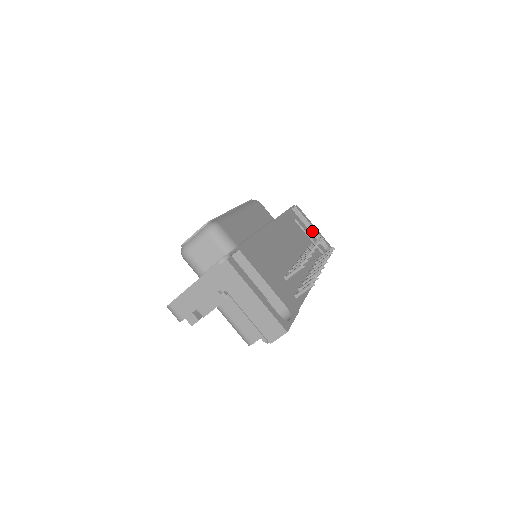
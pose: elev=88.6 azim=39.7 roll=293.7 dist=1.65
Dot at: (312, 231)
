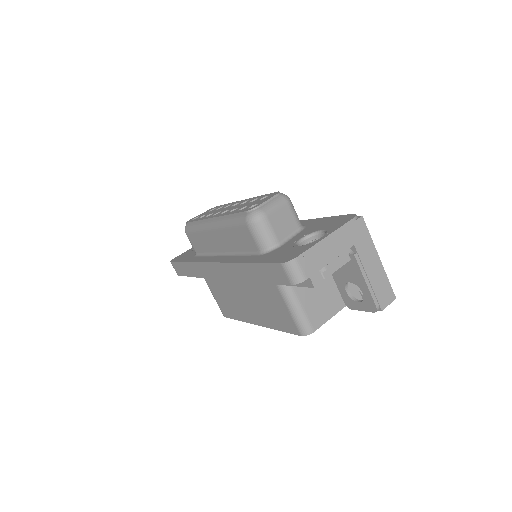
Dot at: occluded
